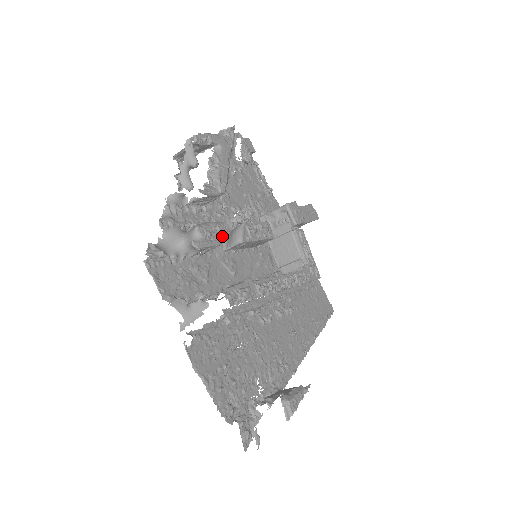
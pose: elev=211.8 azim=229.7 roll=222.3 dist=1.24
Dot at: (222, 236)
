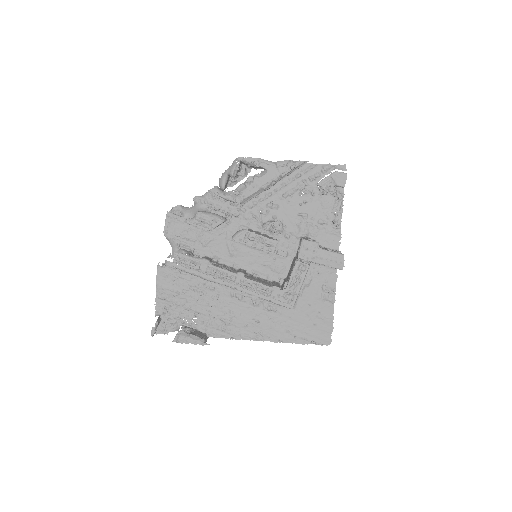
Dot at: occluded
